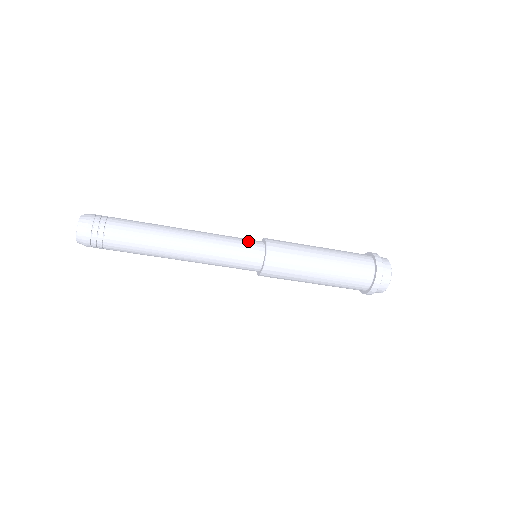
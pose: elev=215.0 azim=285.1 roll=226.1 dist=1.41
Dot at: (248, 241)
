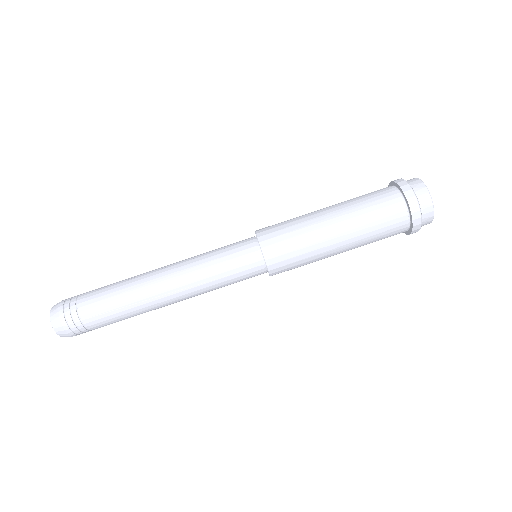
Dot at: occluded
